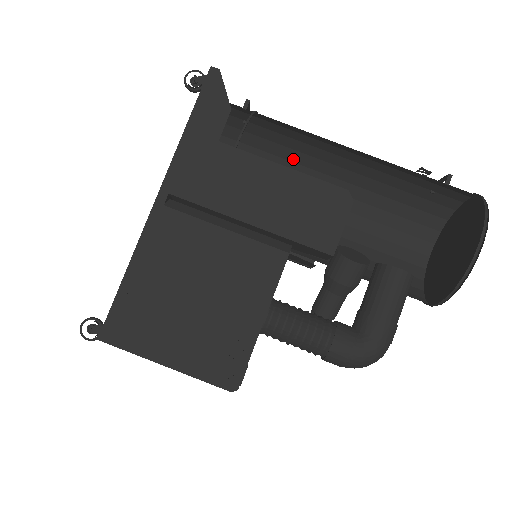
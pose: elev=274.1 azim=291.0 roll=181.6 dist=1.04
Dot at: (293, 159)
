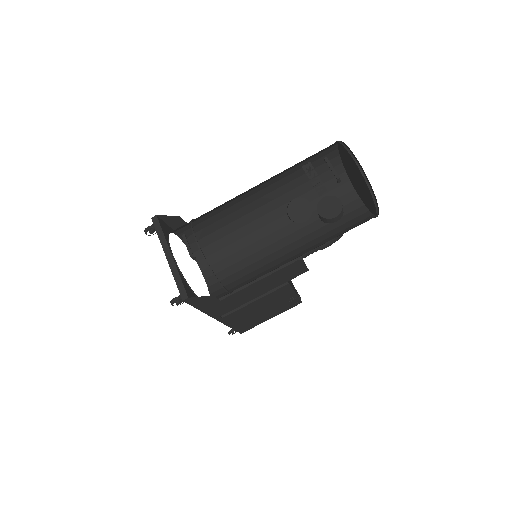
Dot at: occluded
